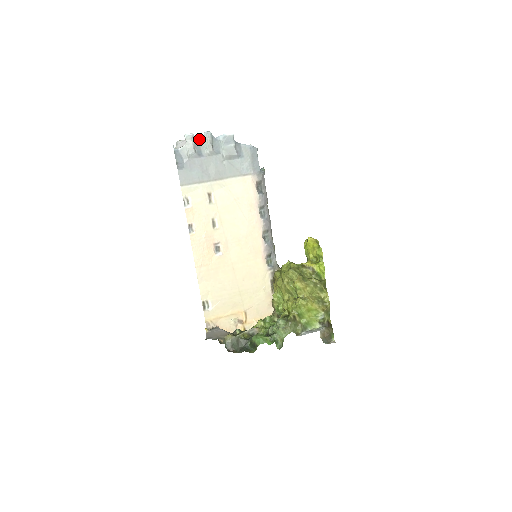
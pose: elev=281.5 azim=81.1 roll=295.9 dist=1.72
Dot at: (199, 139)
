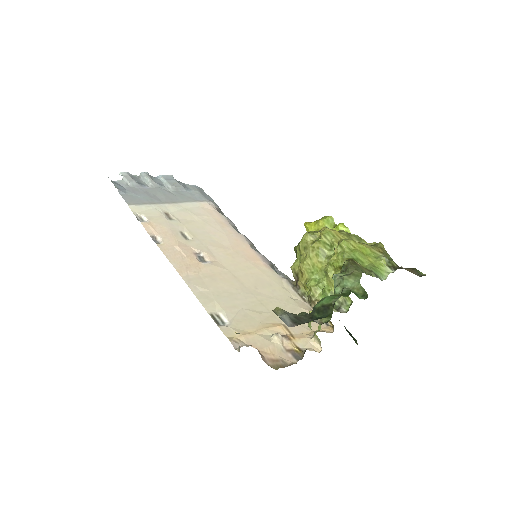
Dot at: (136, 177)
